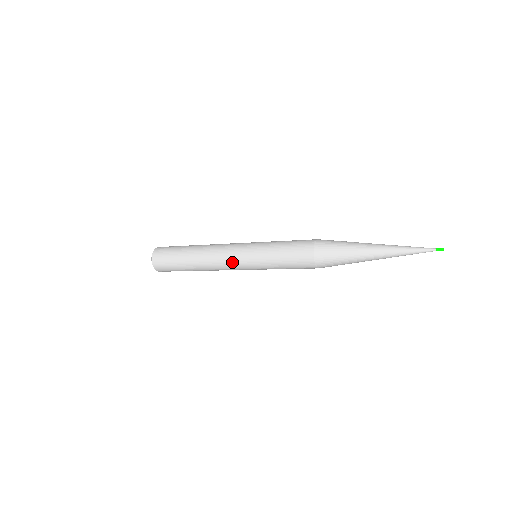
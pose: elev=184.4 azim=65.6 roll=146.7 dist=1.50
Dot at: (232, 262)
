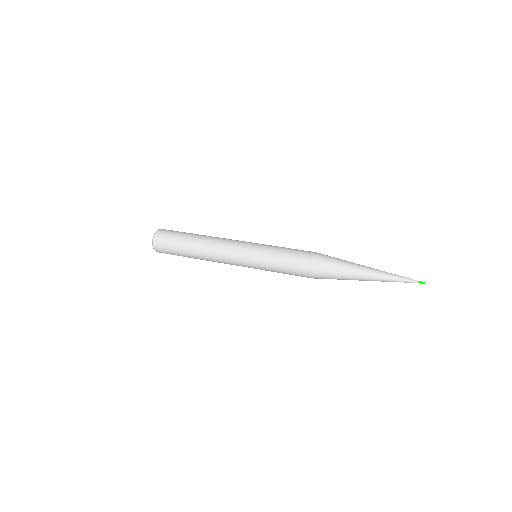
Dot at: (236, 265)
